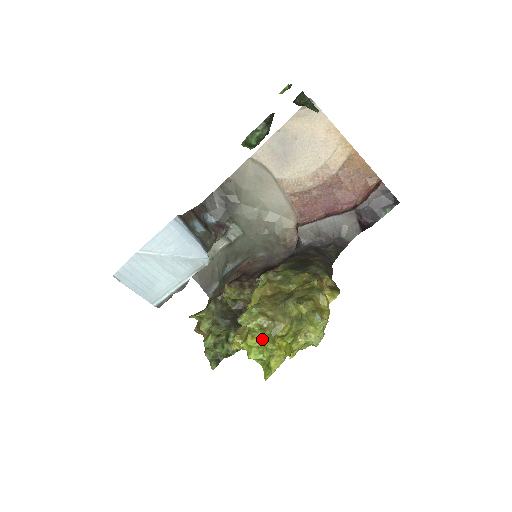
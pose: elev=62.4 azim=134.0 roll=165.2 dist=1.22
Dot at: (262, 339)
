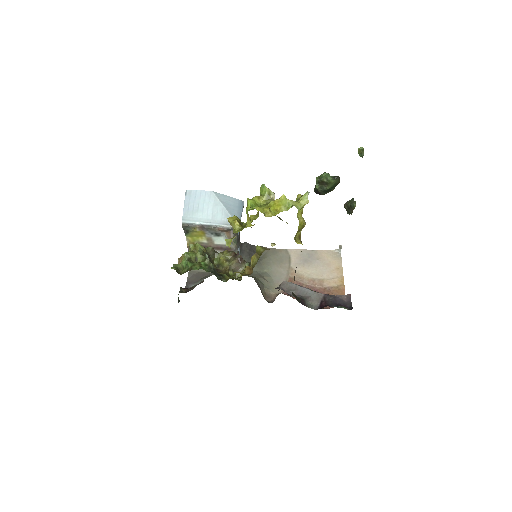
Dot at: (262, 203)
